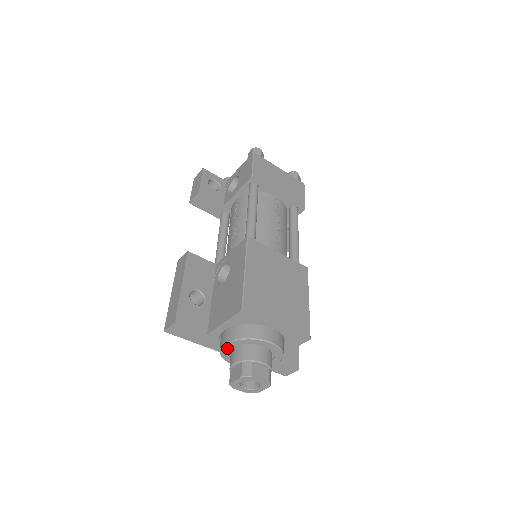
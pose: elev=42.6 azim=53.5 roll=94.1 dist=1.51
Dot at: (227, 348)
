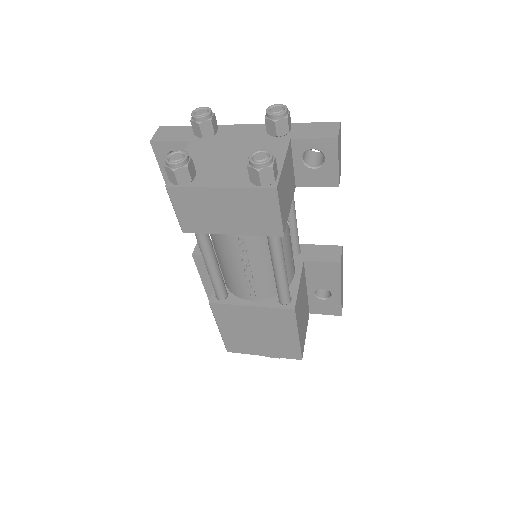
Dot at: occluded
